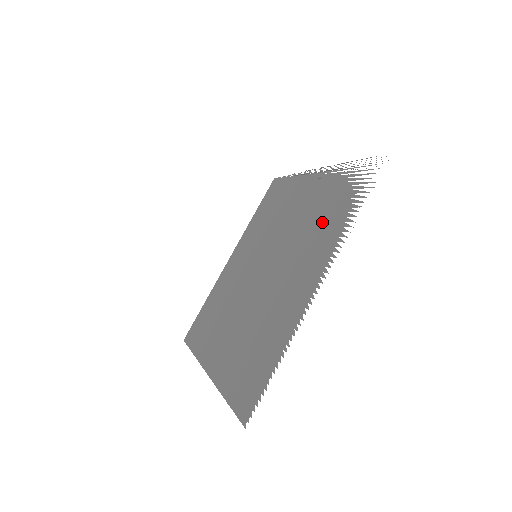
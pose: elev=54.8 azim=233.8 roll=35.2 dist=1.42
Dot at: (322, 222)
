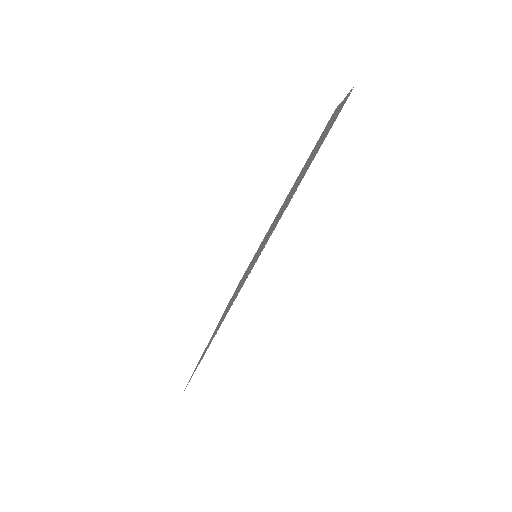
Dot at: occluded
